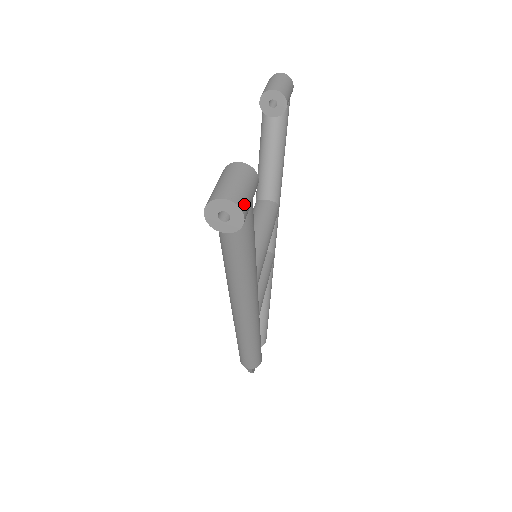
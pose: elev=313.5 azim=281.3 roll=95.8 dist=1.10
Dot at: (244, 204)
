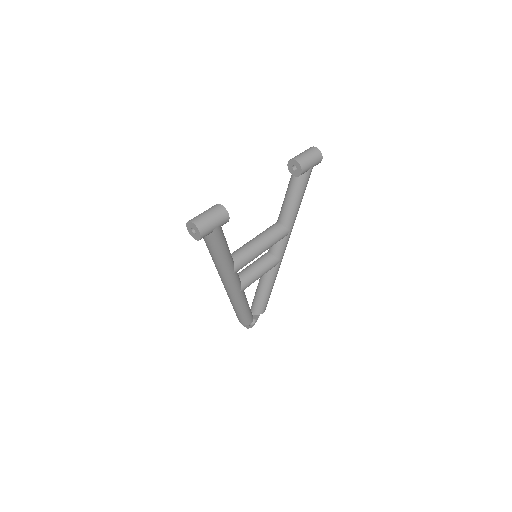
Dot at: (204, 229)
